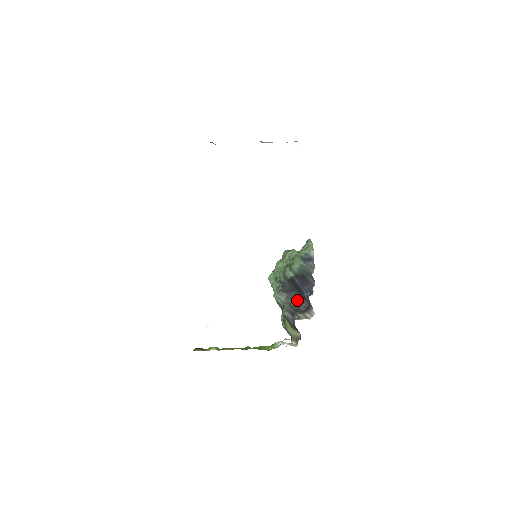
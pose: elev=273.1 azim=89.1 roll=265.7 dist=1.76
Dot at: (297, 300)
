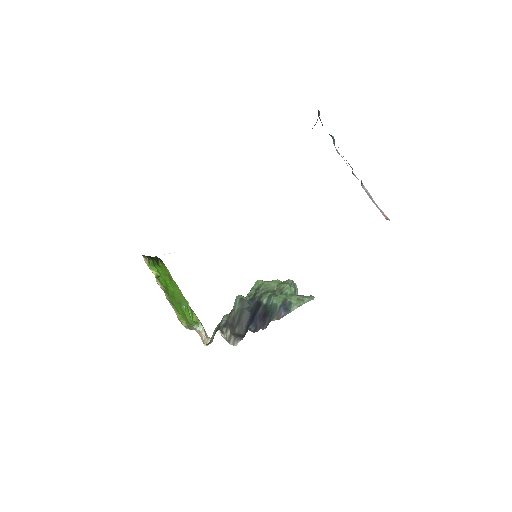
Dot at: (243, 321)
